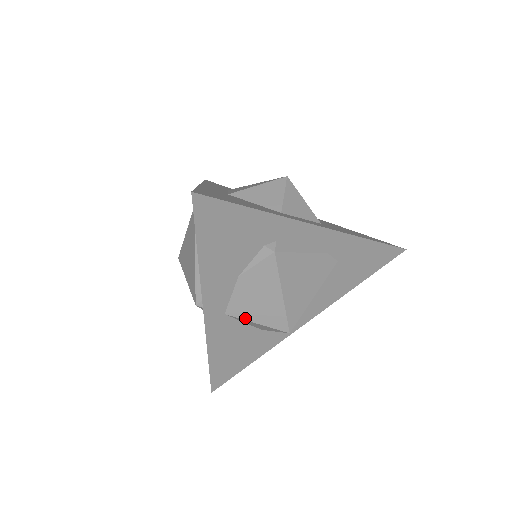
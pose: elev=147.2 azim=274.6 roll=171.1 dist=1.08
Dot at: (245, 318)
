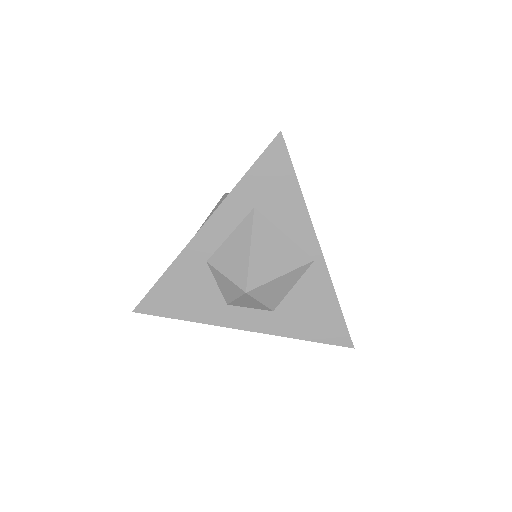
Dot at: occluded
